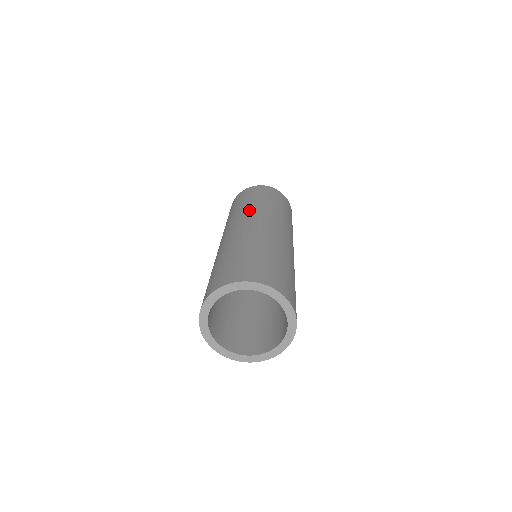
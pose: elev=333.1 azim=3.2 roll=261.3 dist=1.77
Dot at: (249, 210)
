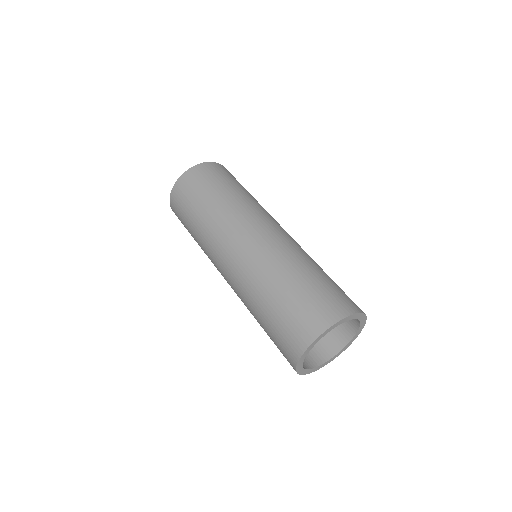
Dot at: (237, 211)
